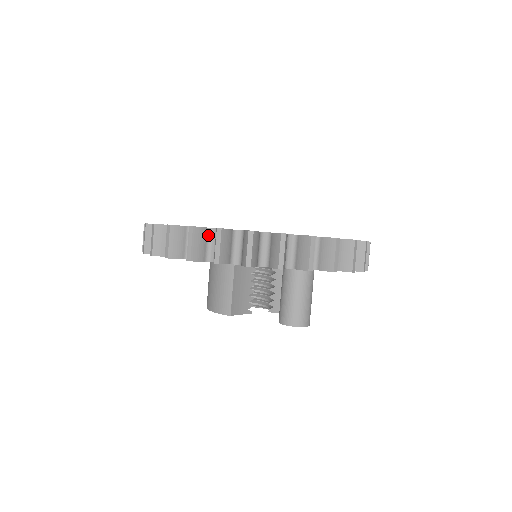
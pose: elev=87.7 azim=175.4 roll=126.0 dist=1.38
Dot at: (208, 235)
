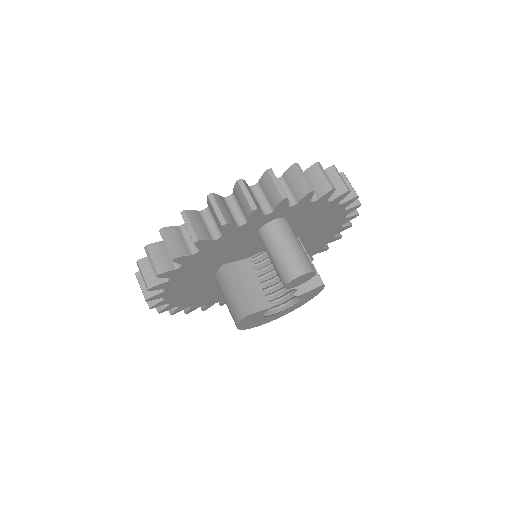
Dot at: occluded
